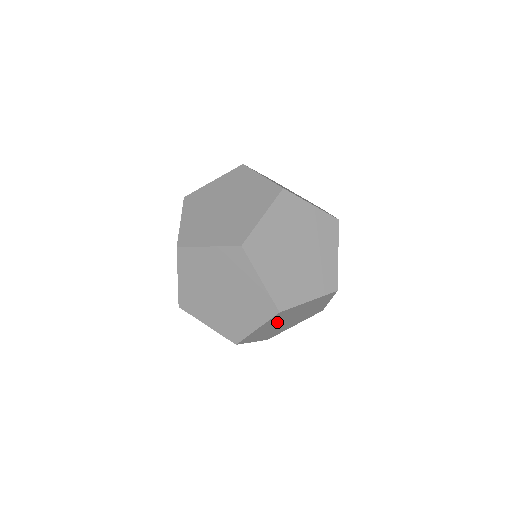
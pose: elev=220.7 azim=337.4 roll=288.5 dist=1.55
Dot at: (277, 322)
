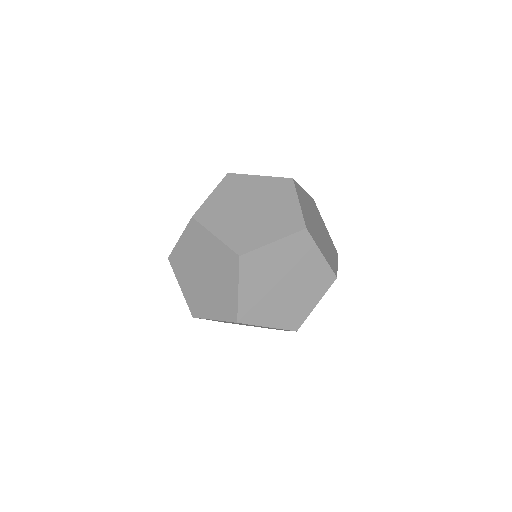
Dot at: occluded
